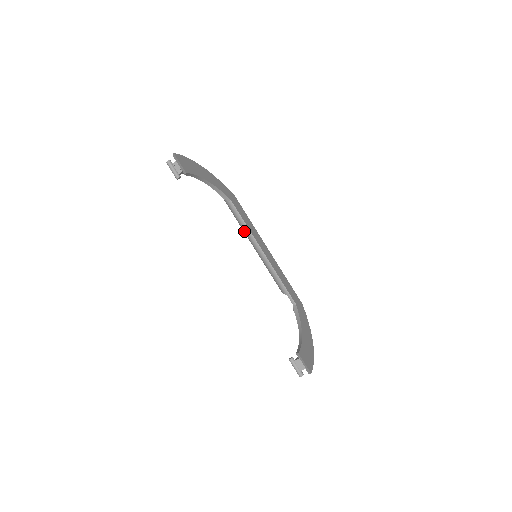
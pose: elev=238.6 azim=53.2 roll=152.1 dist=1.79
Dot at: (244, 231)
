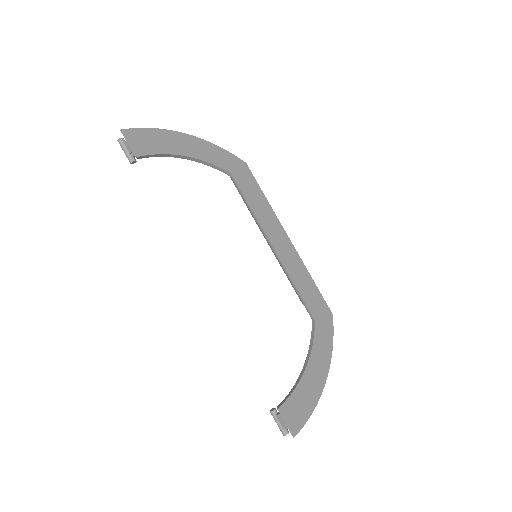
Dot at: (252, 216)
